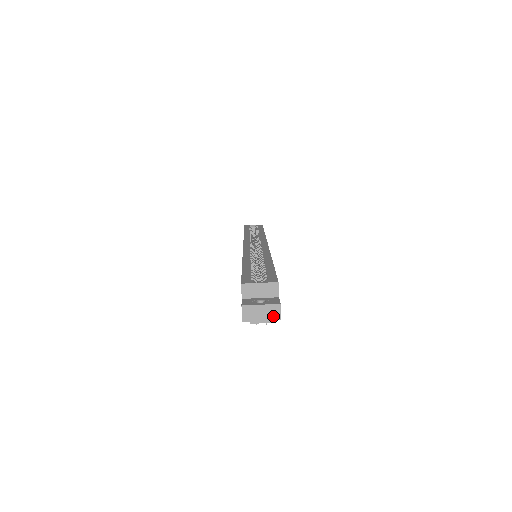
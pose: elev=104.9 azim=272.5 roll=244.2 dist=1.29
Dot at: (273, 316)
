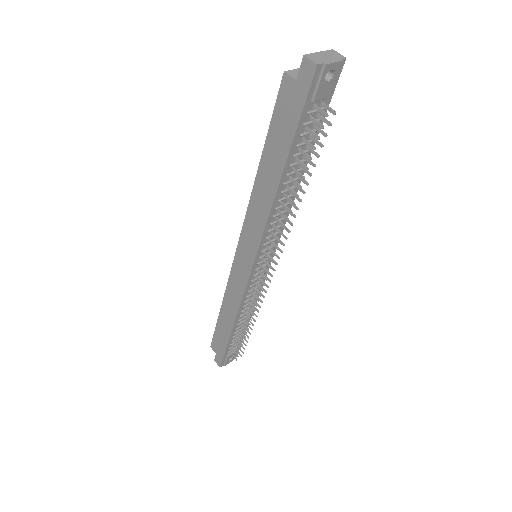
Dot at: (337, 57)
